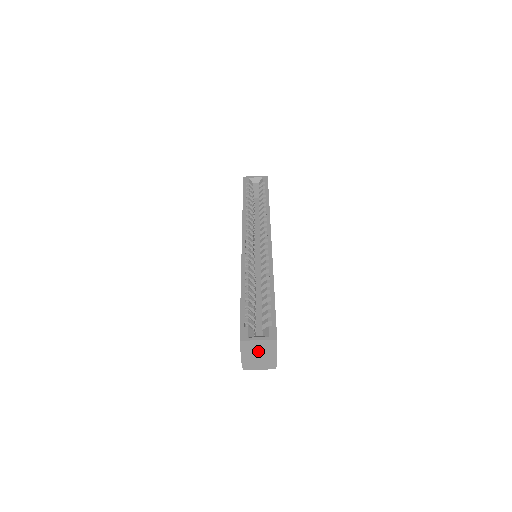
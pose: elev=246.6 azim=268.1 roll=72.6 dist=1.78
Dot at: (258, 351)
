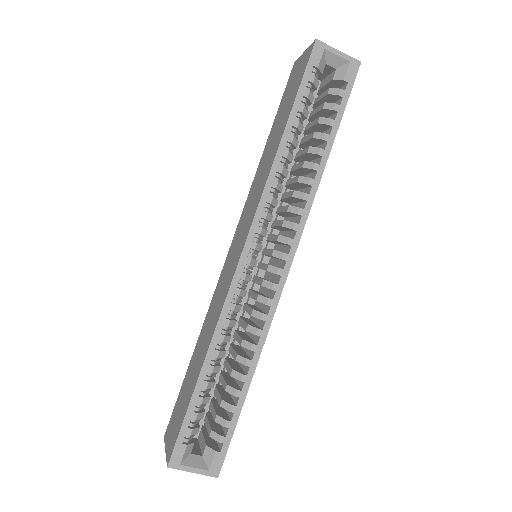
Dot at: occluded
